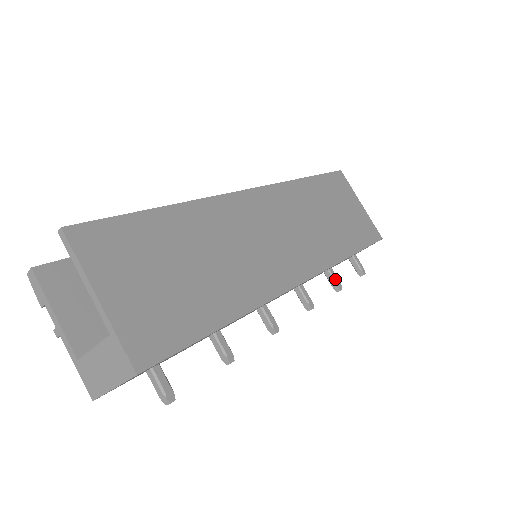
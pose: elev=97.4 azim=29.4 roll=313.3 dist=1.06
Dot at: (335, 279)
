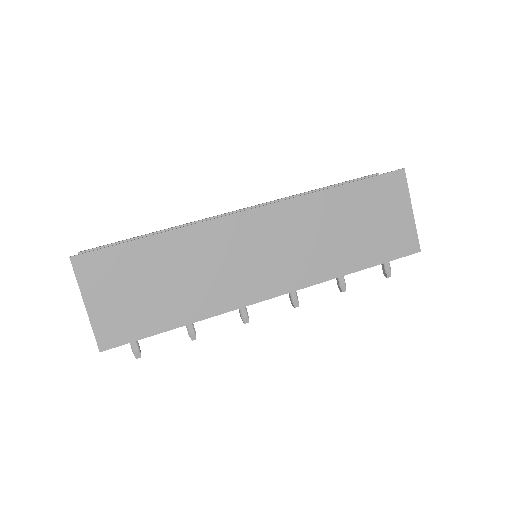
Dot at: (340, 282)
